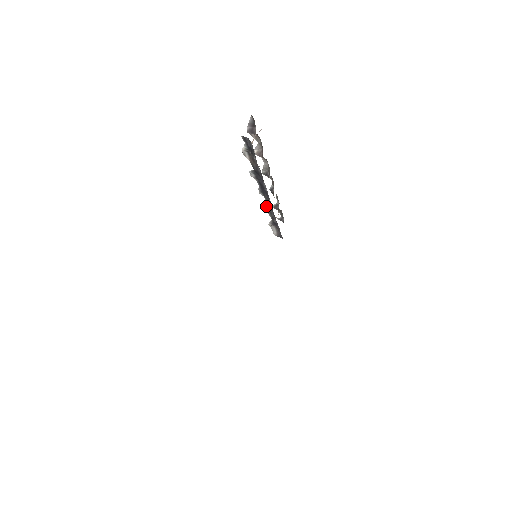
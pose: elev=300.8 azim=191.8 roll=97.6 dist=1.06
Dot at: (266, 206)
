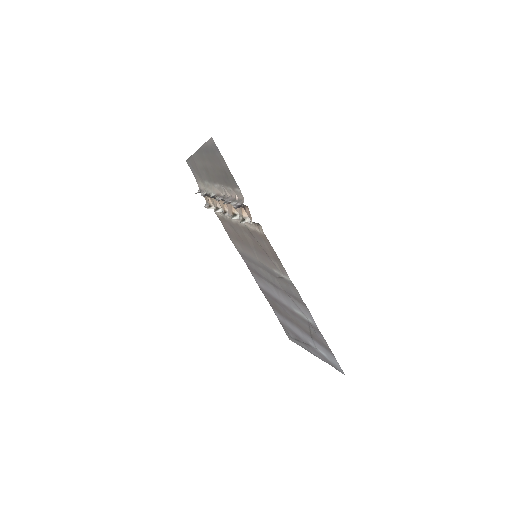
Dot at: (219, 211)
